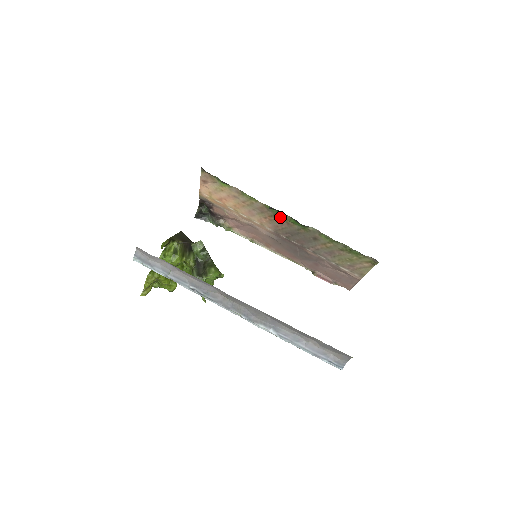
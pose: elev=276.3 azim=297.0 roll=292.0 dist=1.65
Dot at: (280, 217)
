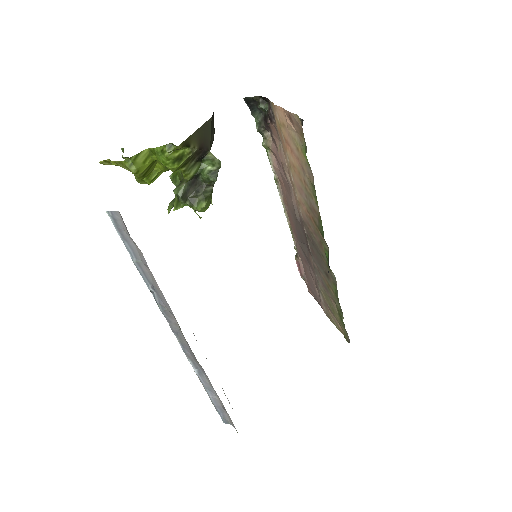
Dot at: (321, 234)
